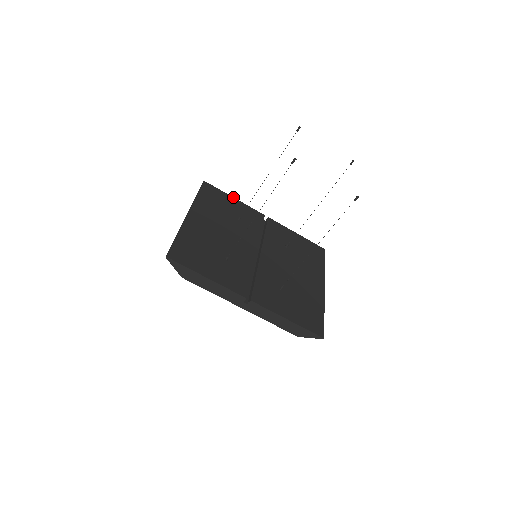
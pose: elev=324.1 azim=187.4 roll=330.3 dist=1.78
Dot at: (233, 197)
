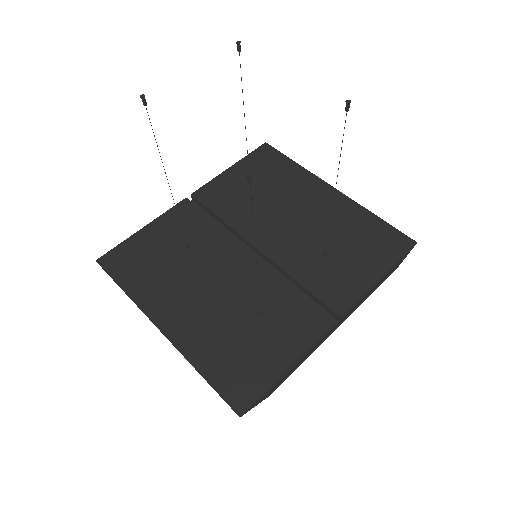
Dot at: (140, 229)
